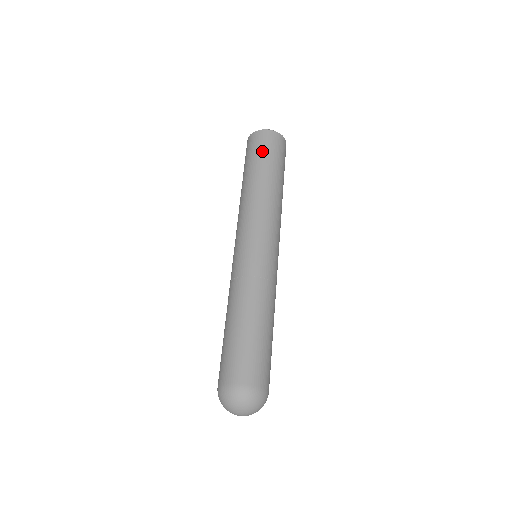
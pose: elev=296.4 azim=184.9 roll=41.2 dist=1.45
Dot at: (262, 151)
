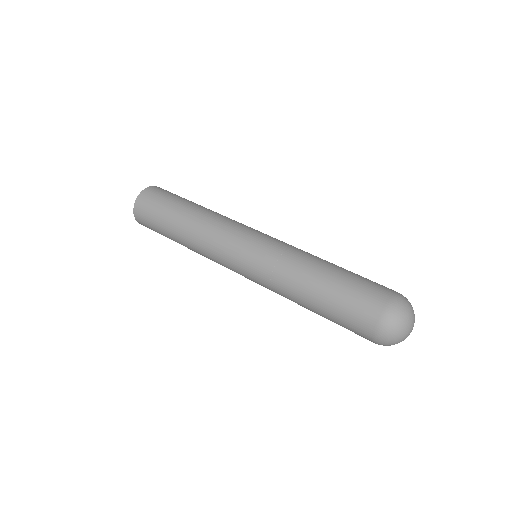
Dot at: (170, 195)
